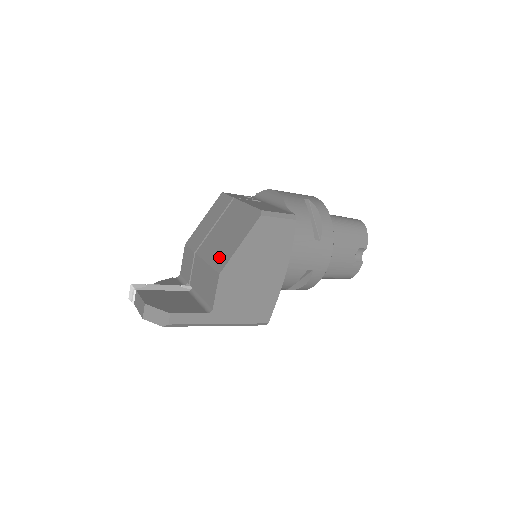
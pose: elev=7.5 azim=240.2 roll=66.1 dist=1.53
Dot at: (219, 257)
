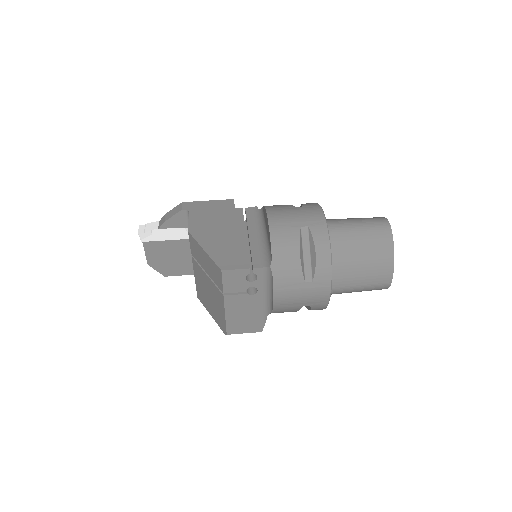
Dot at: (200, 293)
